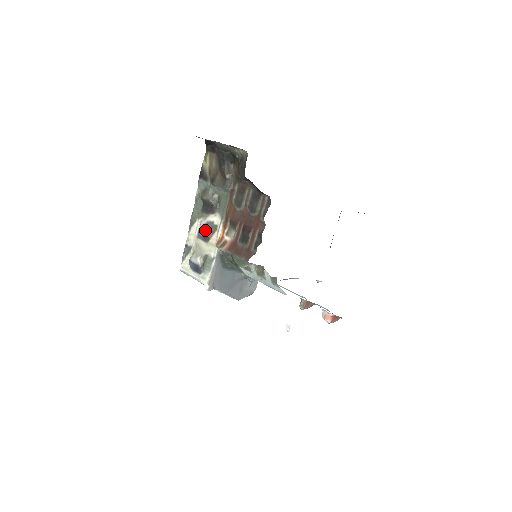
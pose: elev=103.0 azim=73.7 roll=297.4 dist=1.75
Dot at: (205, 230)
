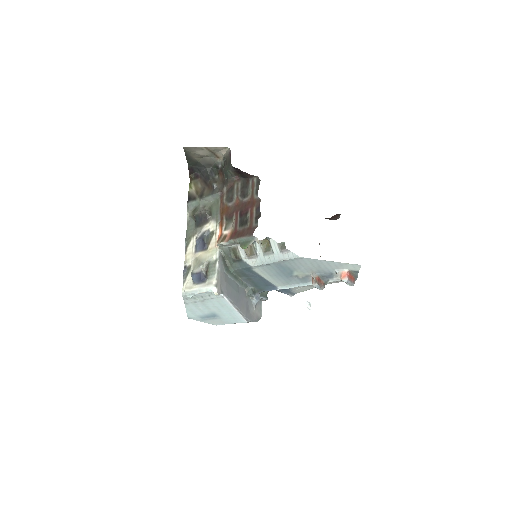
Dot at: (202, 239)
